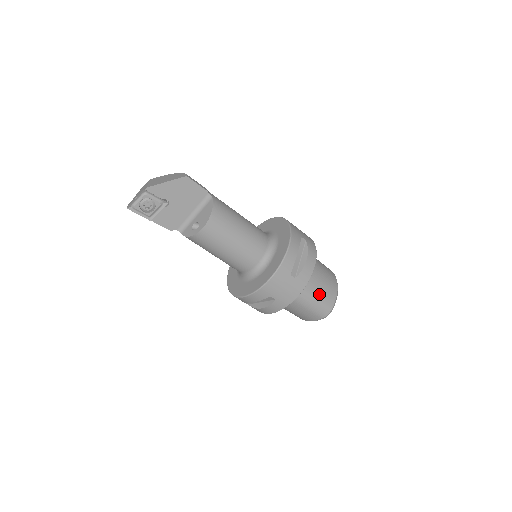
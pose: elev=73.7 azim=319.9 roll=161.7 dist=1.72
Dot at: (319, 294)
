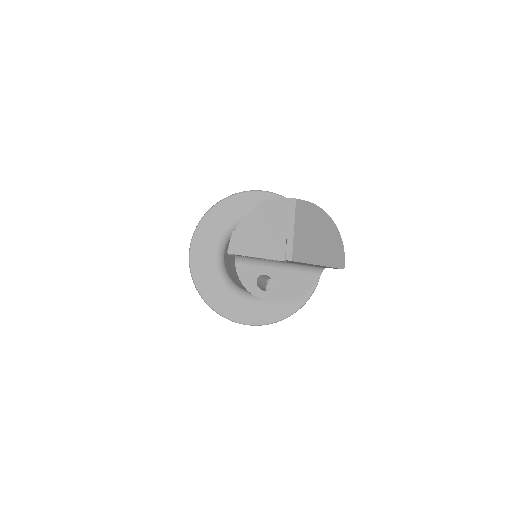
Dot at: occluded
